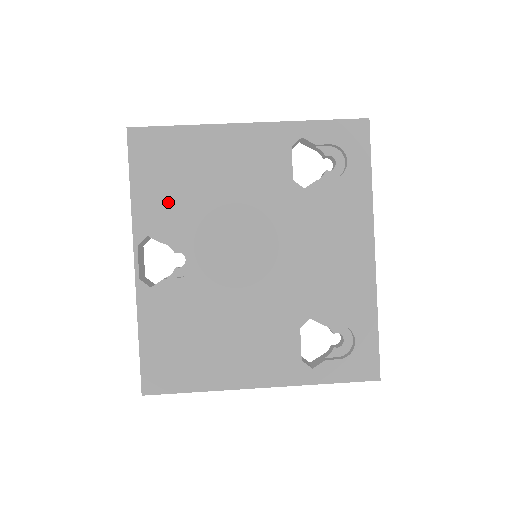
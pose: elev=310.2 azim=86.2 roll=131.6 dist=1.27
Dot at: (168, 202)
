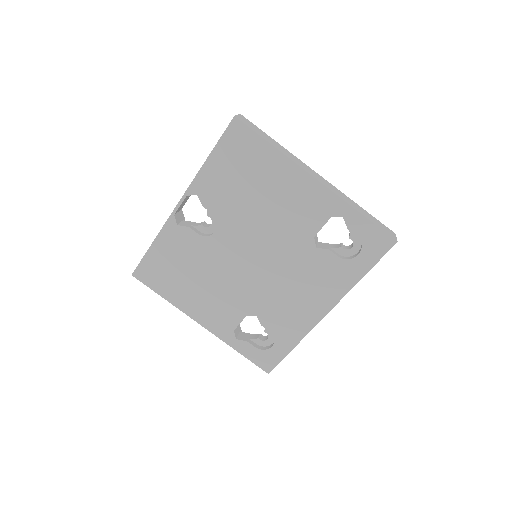
Dot at: (225, 186)
